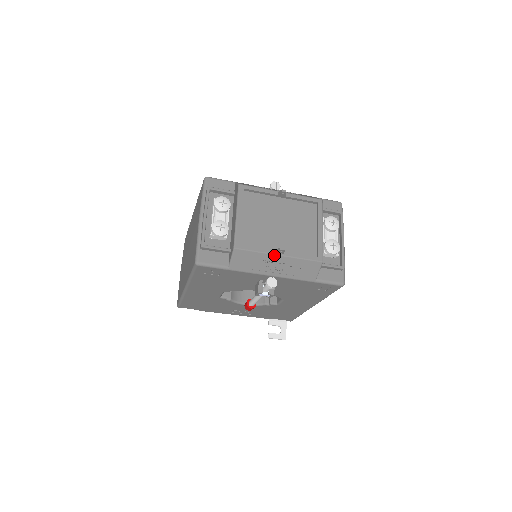
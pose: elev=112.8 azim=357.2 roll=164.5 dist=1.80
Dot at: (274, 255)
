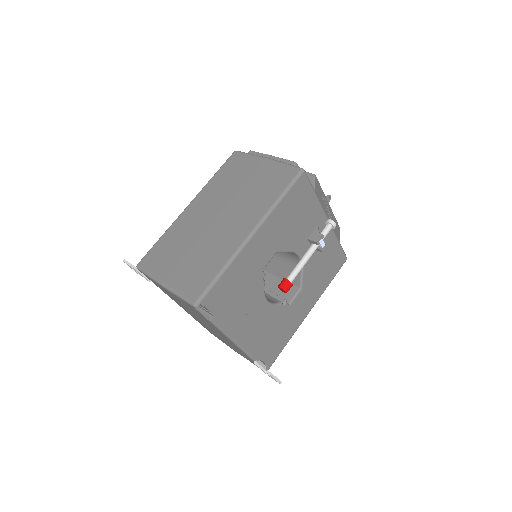
Dot at: (327, 200)
